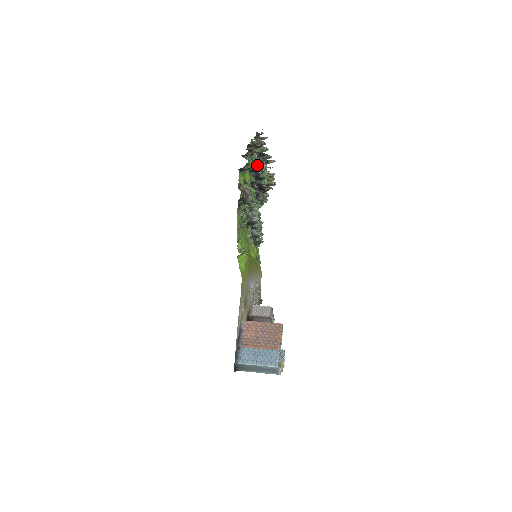
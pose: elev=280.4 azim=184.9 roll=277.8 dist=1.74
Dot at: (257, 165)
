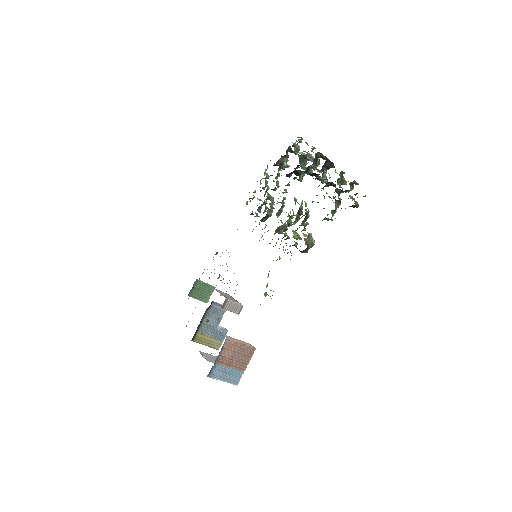
Dot at: (318, 174)
